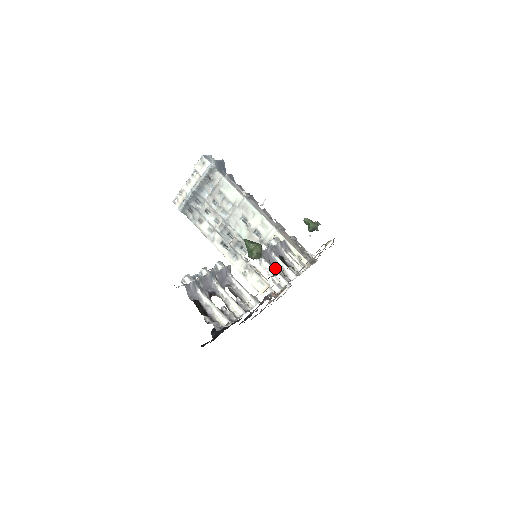
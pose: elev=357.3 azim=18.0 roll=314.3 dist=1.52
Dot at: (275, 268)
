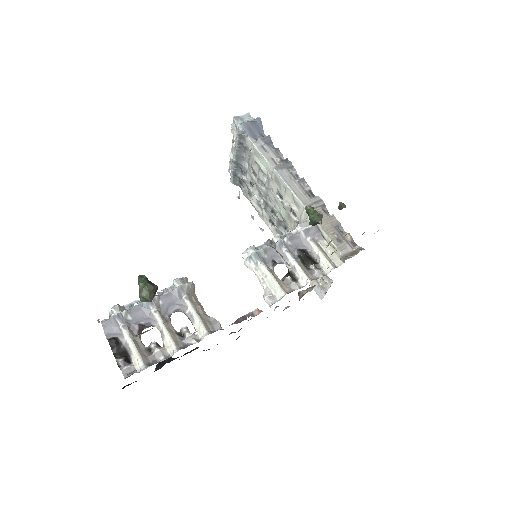
Dot at: occluded
